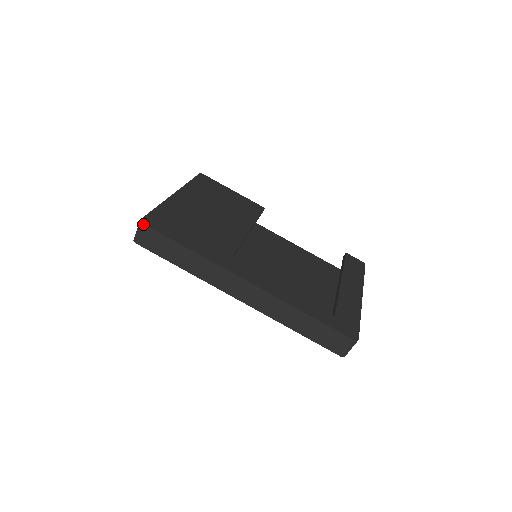
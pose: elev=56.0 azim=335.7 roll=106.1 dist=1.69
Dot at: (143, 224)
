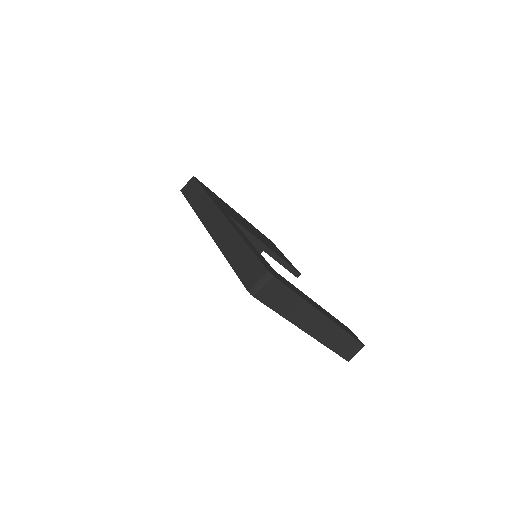
Dot at: (193, 177)
